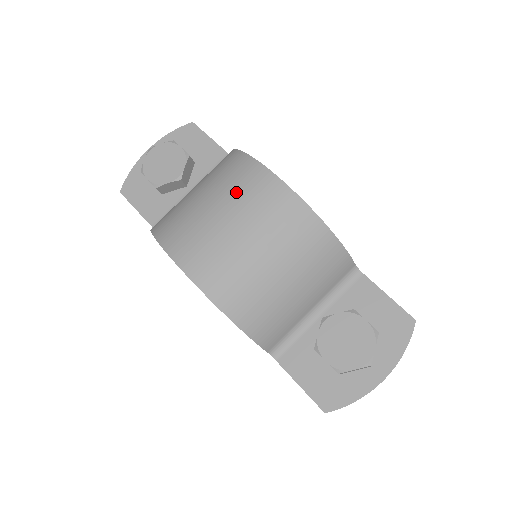
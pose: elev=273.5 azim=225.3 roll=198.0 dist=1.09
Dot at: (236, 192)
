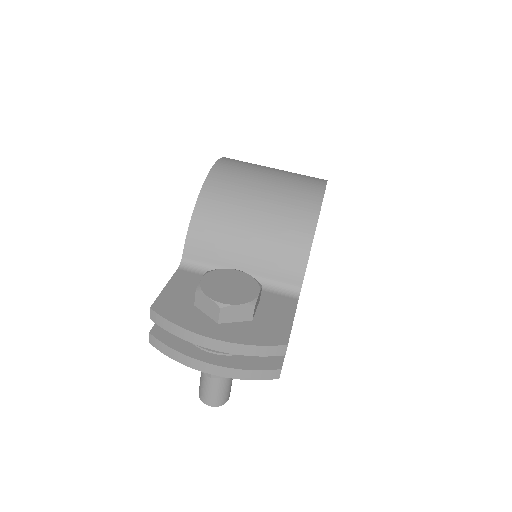
Dot at: (295, 174)
